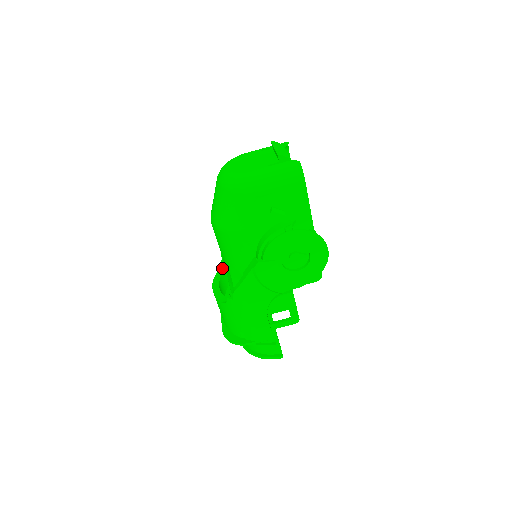
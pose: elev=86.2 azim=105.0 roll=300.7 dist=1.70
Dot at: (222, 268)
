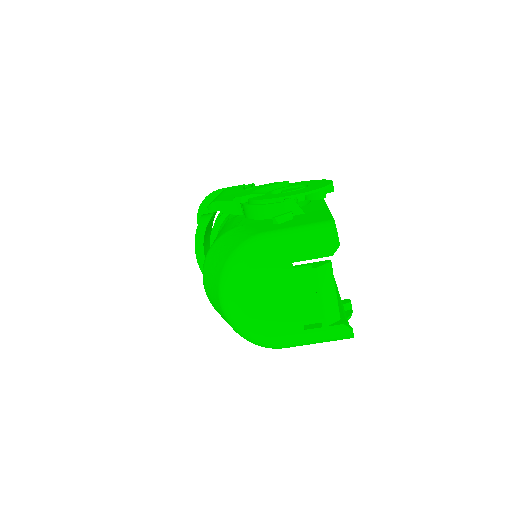
Dot at: (203, 223)
